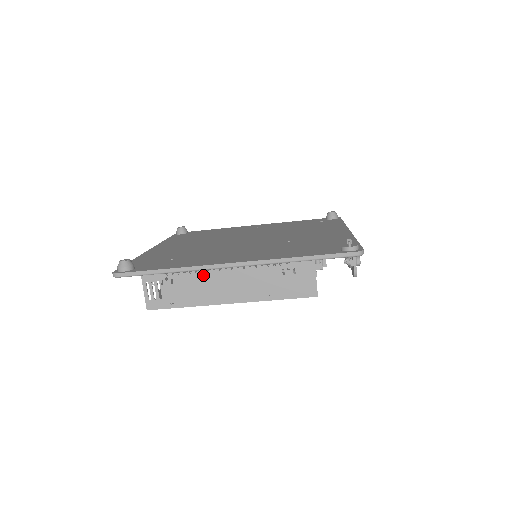
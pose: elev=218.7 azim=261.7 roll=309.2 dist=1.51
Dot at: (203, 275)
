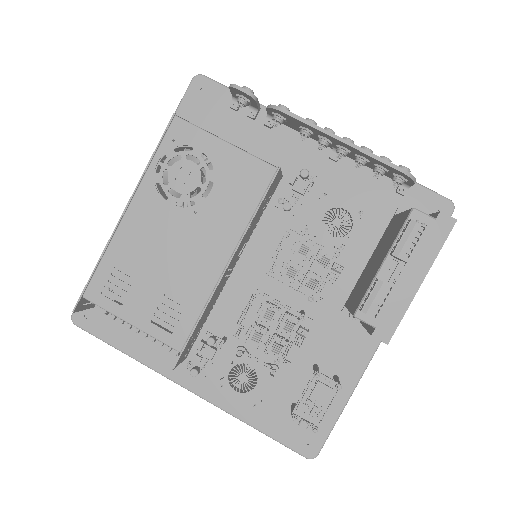
Dot at: occluded
